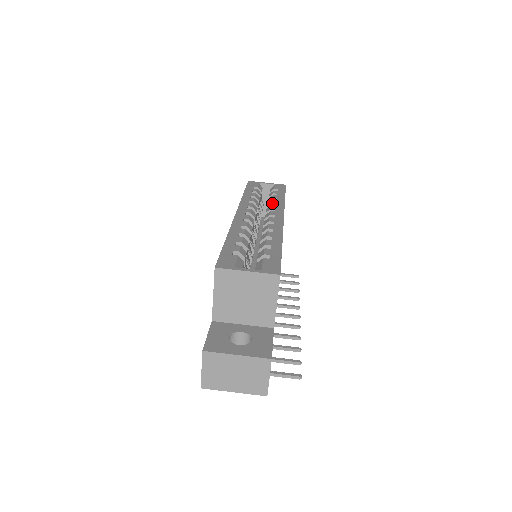
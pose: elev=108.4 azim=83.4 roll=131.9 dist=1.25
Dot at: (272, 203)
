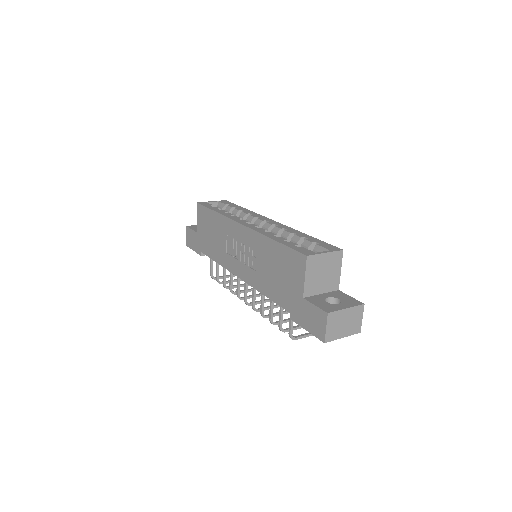
Dot at: (247, 213)
